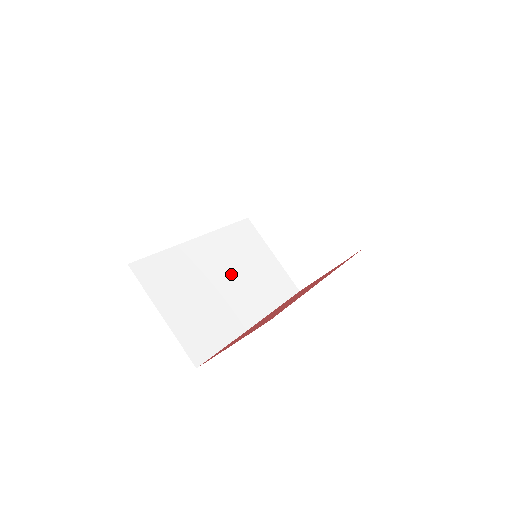
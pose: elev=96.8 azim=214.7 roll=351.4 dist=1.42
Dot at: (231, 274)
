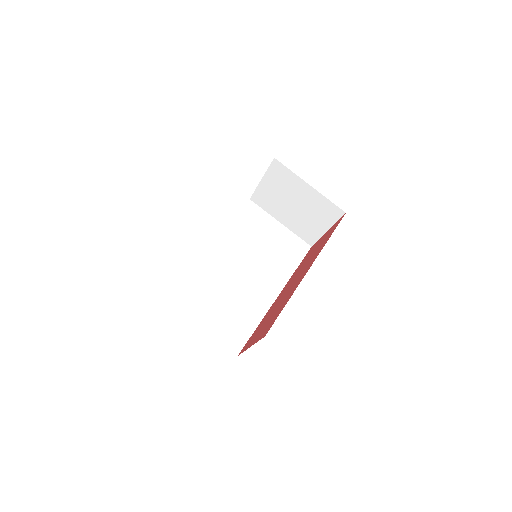
Dot at: (246, 264)
